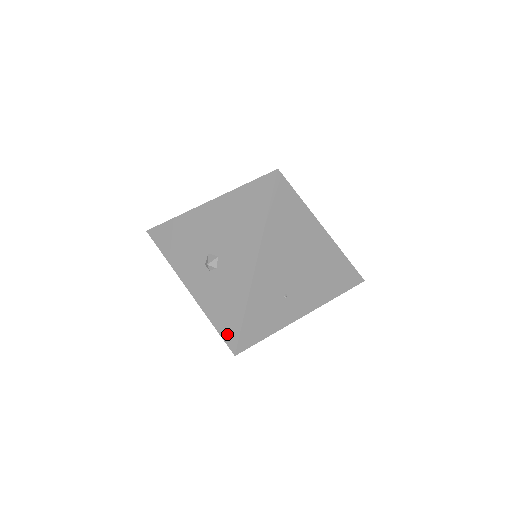
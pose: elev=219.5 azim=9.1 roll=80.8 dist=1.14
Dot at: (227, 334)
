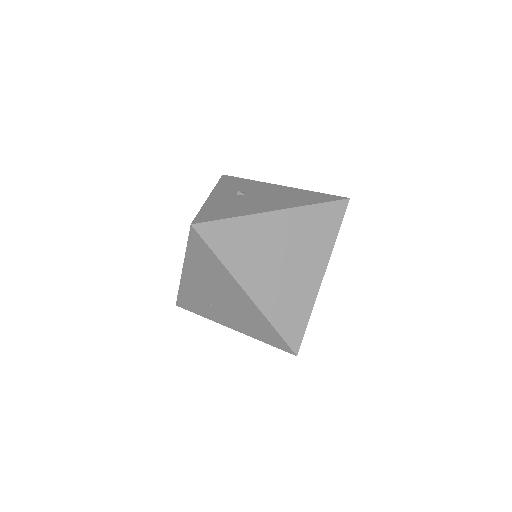
Dot at: occluded
